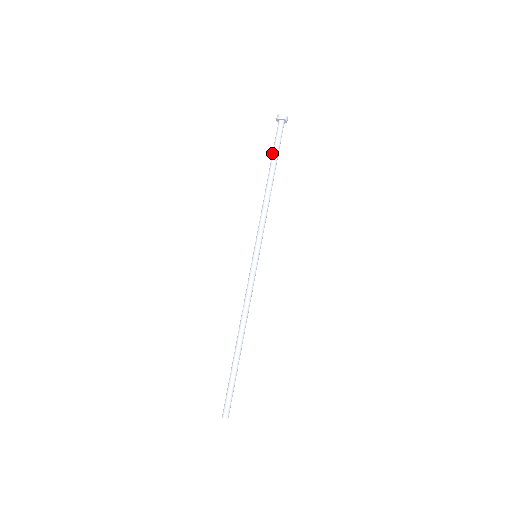
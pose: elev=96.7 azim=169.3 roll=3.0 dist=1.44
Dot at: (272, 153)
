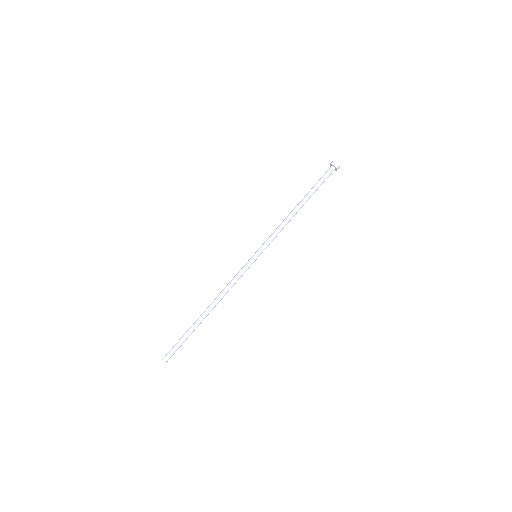
Dot at: (314, 188)
